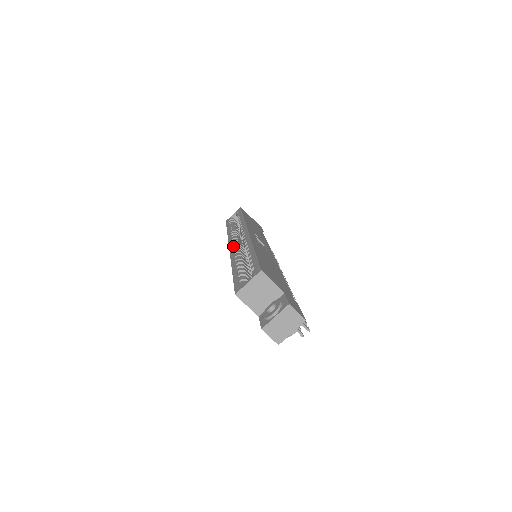
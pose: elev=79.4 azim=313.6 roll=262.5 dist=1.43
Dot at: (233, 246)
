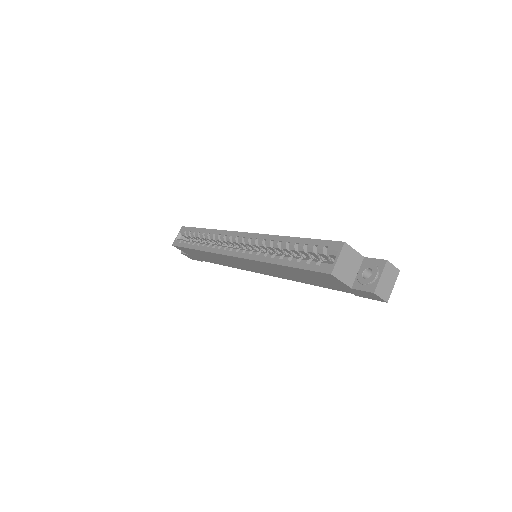
Dot at: (240, 252)
